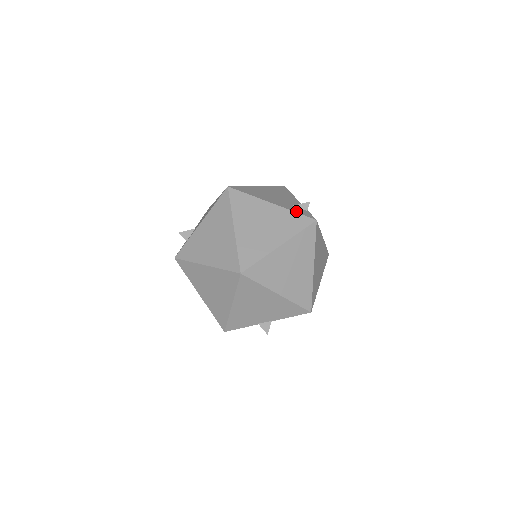
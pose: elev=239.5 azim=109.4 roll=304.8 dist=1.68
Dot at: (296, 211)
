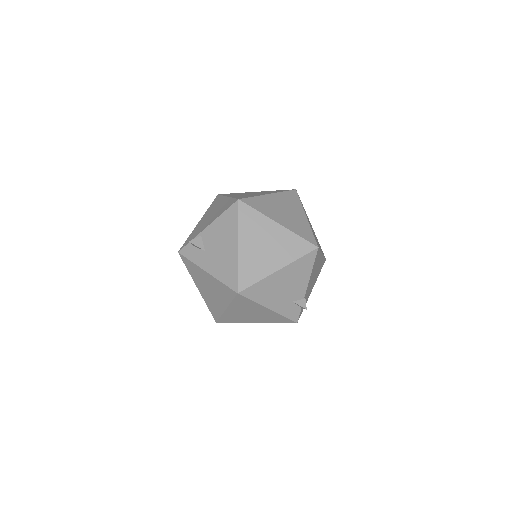
Dot at: (286, 315)
